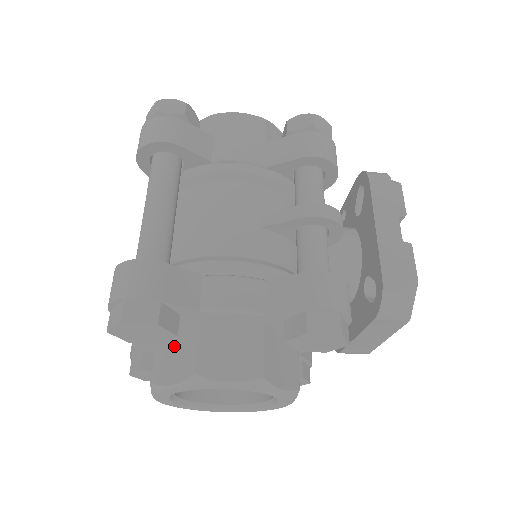
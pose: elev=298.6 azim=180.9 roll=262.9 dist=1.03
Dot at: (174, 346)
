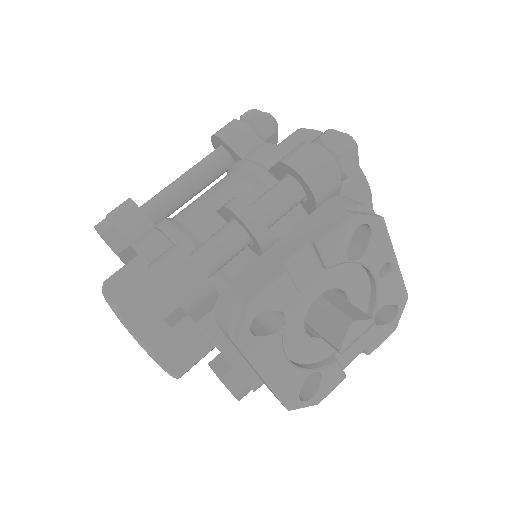
Dot at: occluded
